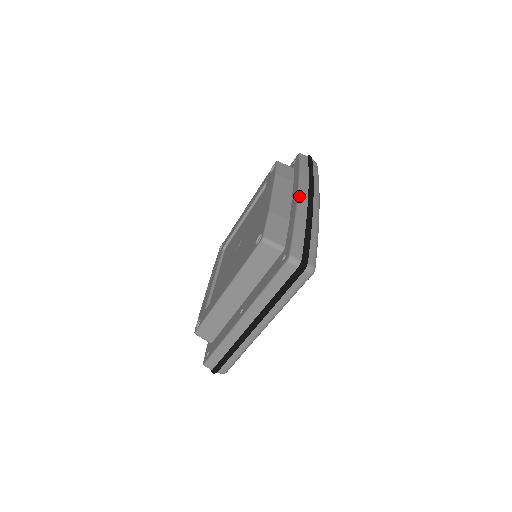
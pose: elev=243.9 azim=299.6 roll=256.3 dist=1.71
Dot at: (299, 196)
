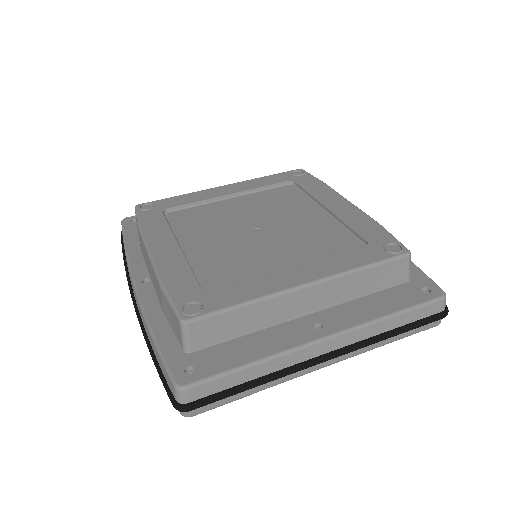
Dot at: occluded
